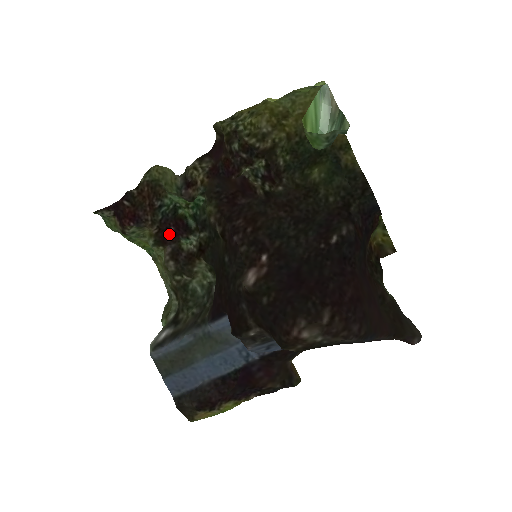
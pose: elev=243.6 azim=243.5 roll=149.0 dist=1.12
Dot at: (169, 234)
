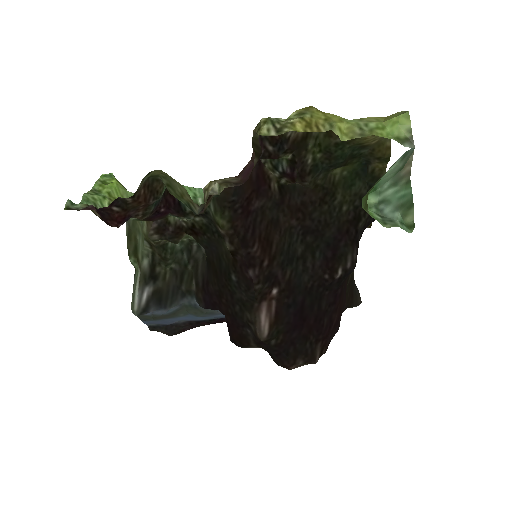
Dot at: (158, 215)
